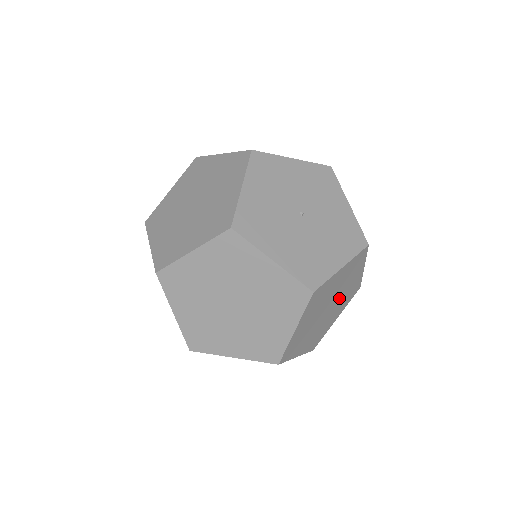
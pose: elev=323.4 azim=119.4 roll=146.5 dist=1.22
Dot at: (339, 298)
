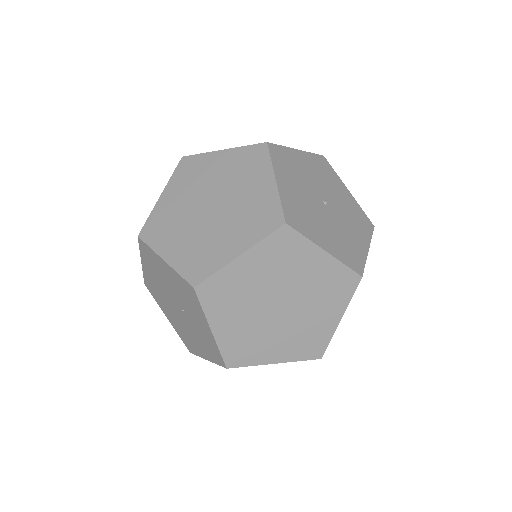
Dot at: occluded
